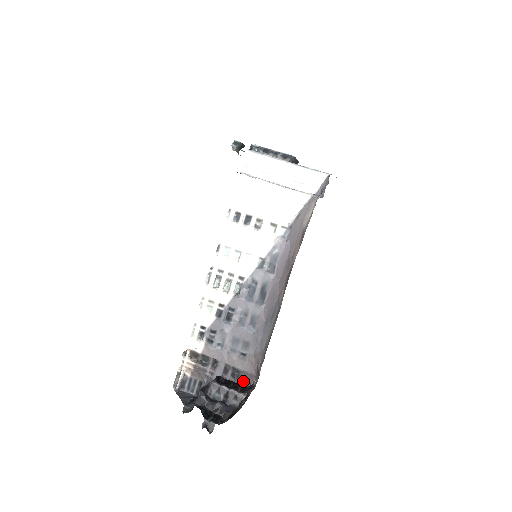
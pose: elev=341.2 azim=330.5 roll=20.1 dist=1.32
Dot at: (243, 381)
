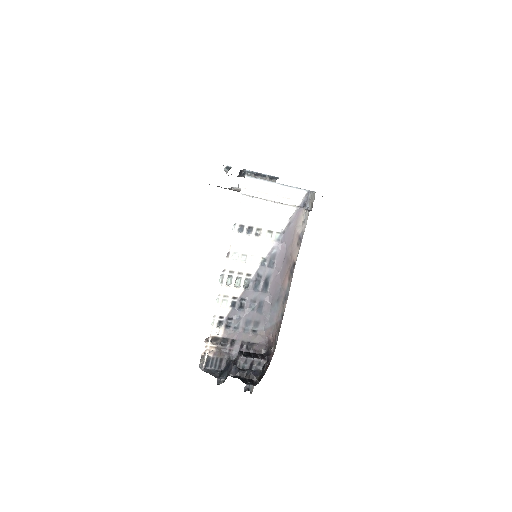
Dot at: (255, 350)
